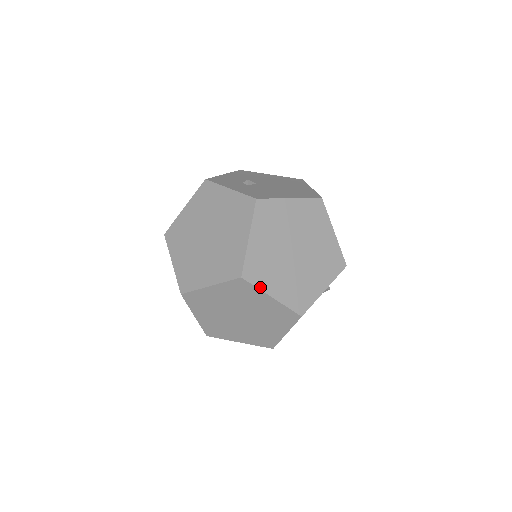
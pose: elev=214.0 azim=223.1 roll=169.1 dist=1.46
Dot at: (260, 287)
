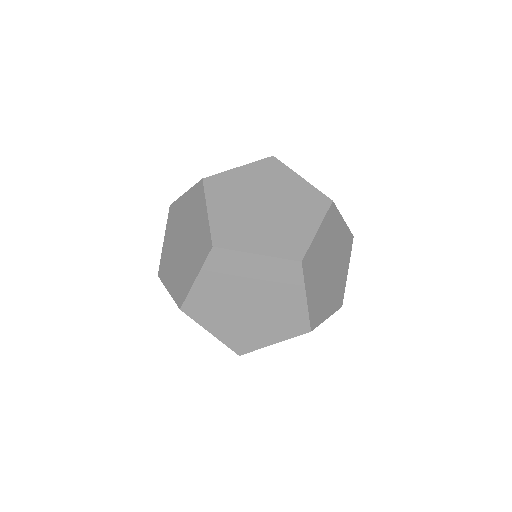
Dot at: (305, 281)
